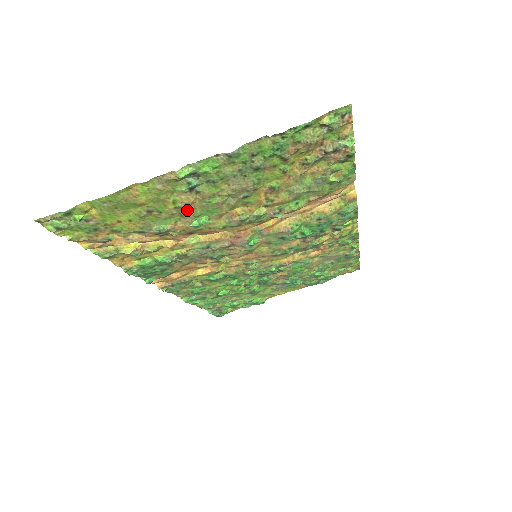
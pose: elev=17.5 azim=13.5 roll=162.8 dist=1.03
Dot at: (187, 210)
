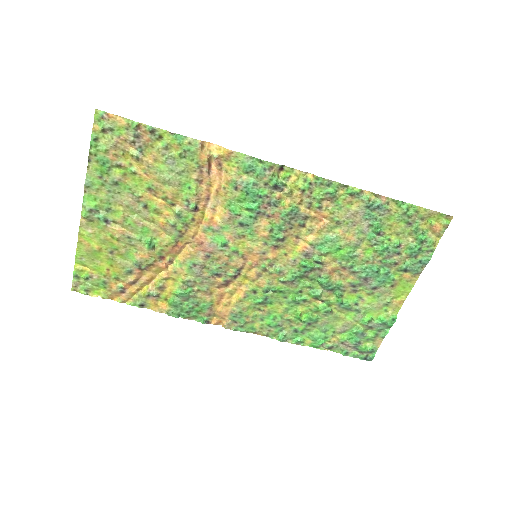
Dot at: (128, 239)
